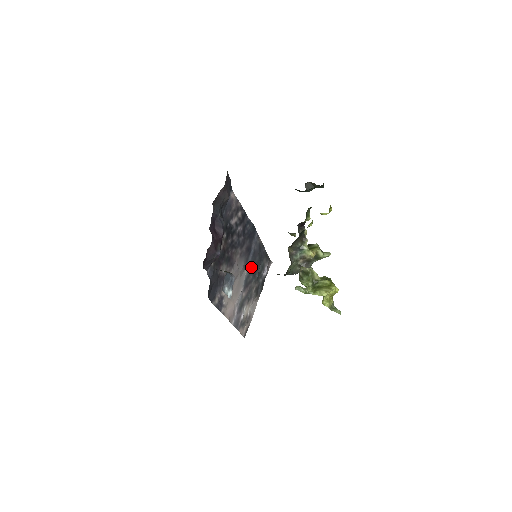
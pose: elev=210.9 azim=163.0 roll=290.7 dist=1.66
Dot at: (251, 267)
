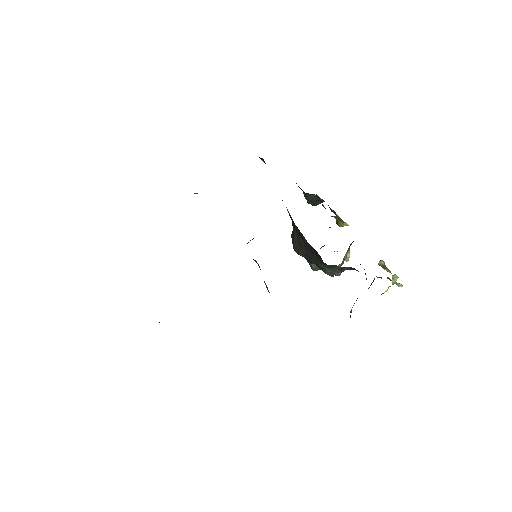
Dot at: occluded
